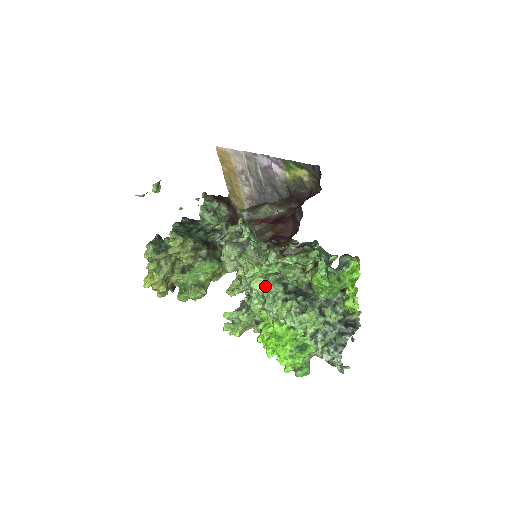
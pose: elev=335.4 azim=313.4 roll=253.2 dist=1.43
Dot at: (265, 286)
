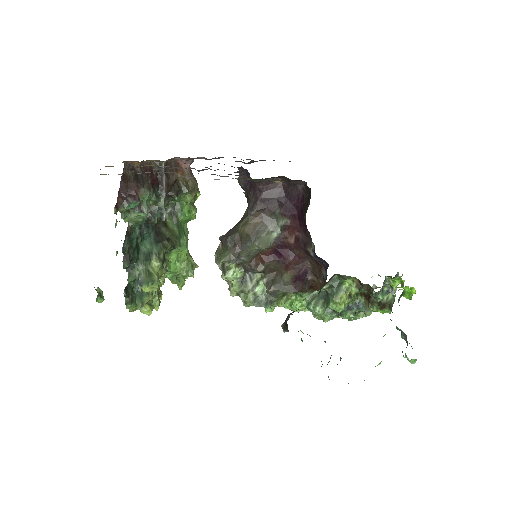
Dot at: occluded
